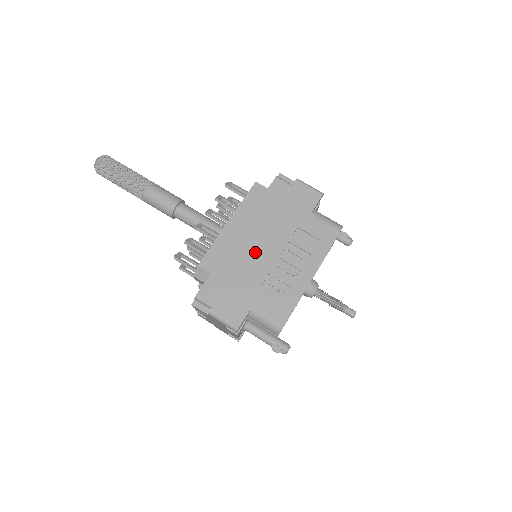
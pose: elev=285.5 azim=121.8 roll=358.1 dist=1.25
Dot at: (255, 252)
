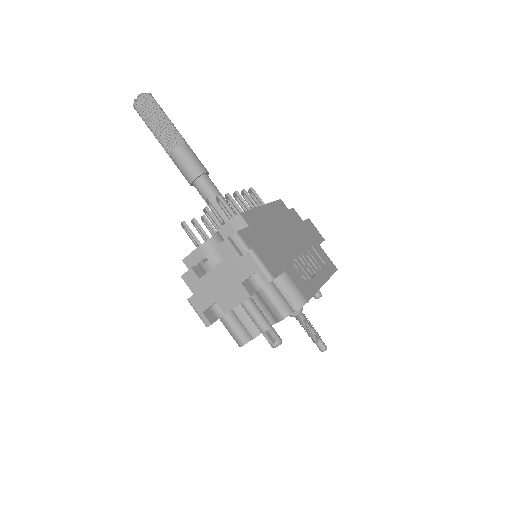
Dot at: (285, 237)
